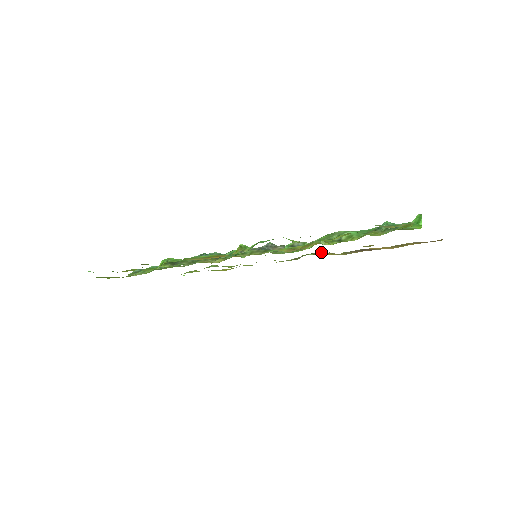
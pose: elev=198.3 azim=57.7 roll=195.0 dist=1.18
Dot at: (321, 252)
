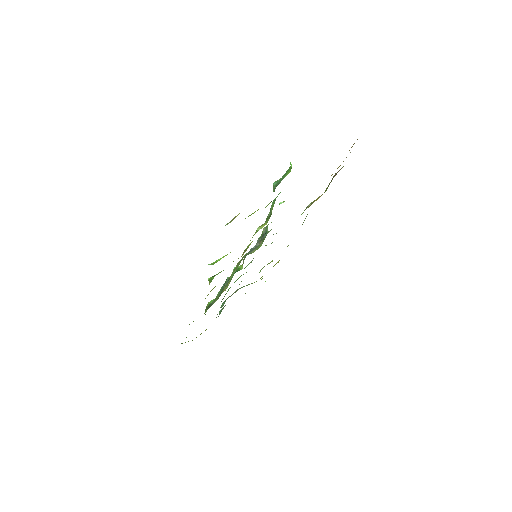
Dot at: (310, 204)
